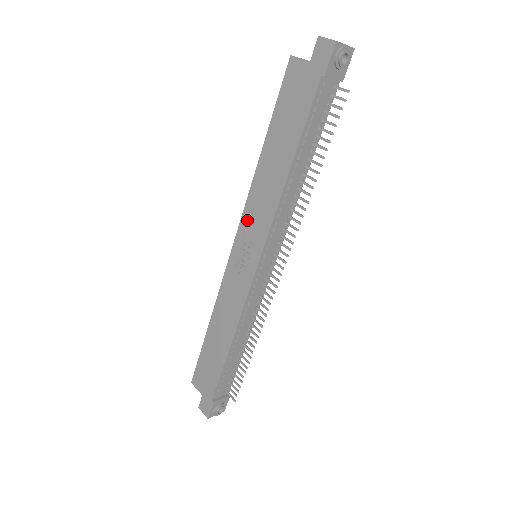
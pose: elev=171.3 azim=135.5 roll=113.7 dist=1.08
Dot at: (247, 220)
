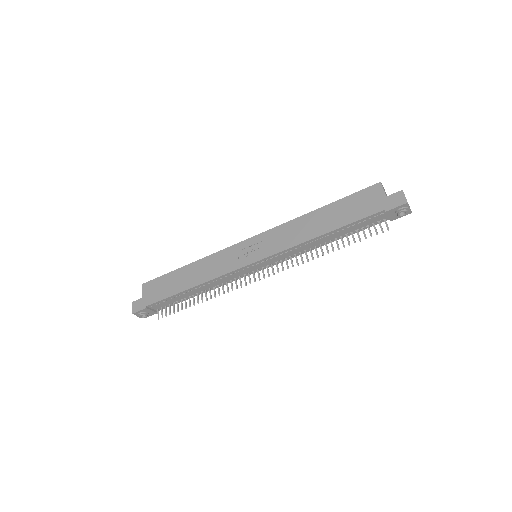
Dot at: (272, 234)
